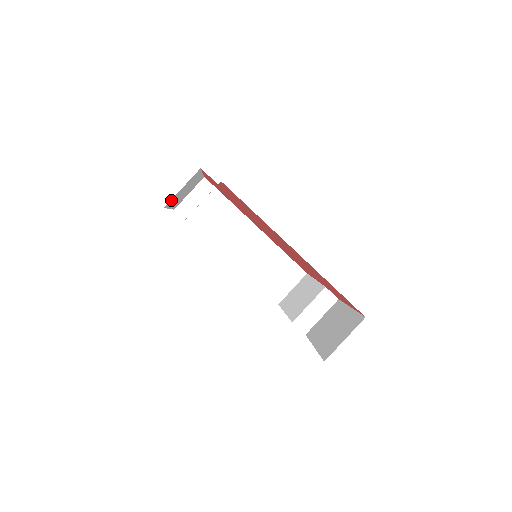
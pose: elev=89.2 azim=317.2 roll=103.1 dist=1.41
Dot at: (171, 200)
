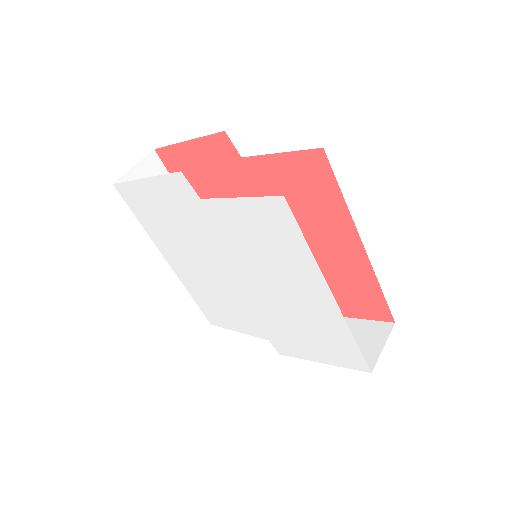
Dot at: occluded
